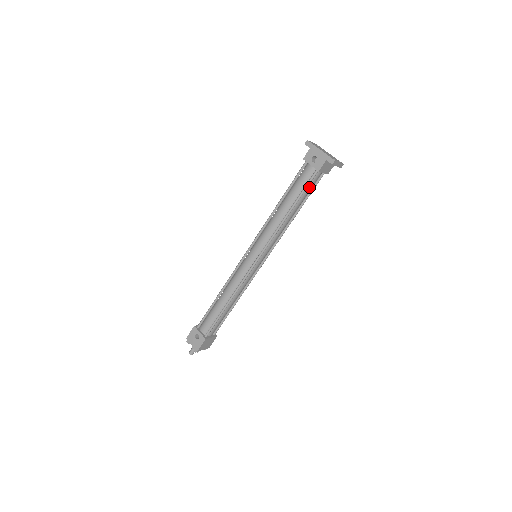
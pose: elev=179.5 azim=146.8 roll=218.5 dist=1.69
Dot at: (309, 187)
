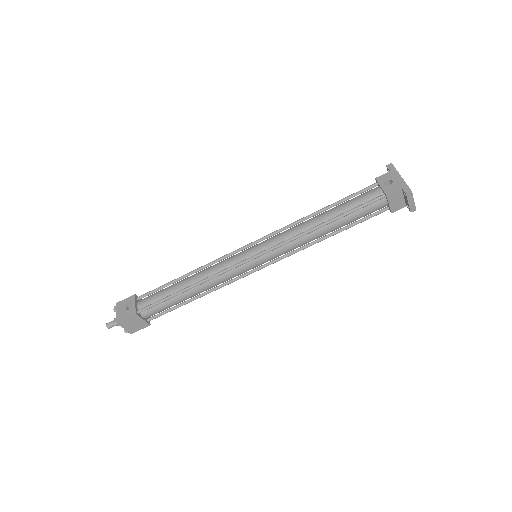
Dot at: (363, 211)
